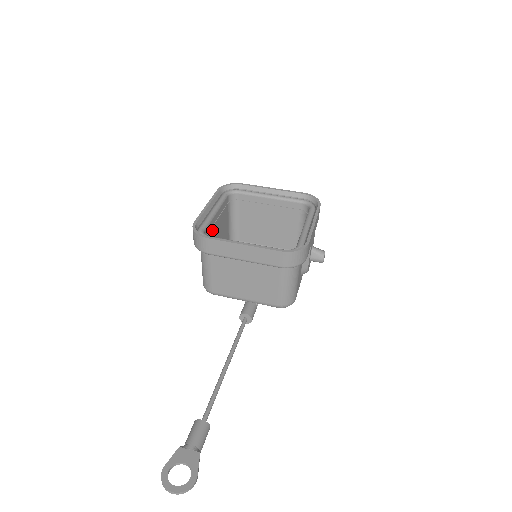
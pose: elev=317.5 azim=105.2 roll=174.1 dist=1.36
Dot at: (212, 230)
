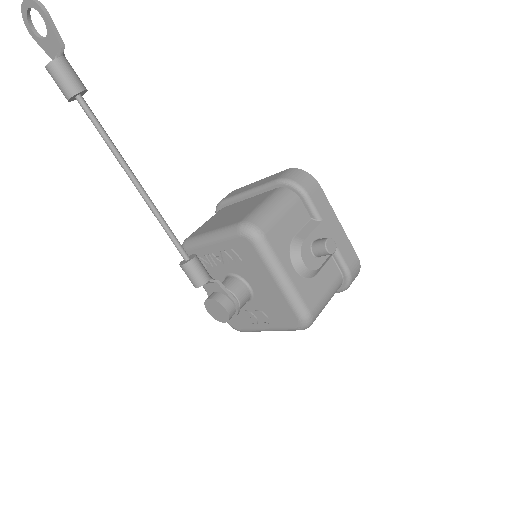
Dot at: occluded
